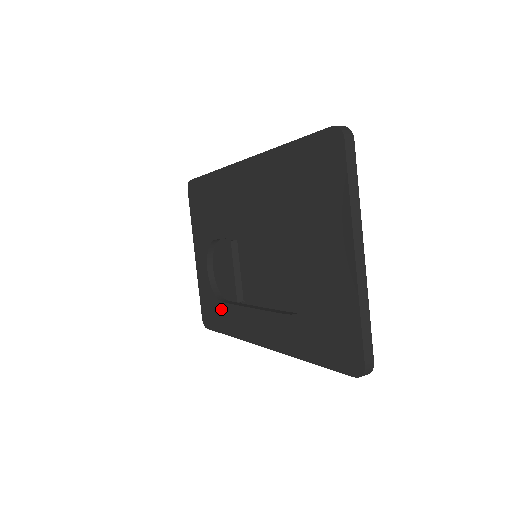
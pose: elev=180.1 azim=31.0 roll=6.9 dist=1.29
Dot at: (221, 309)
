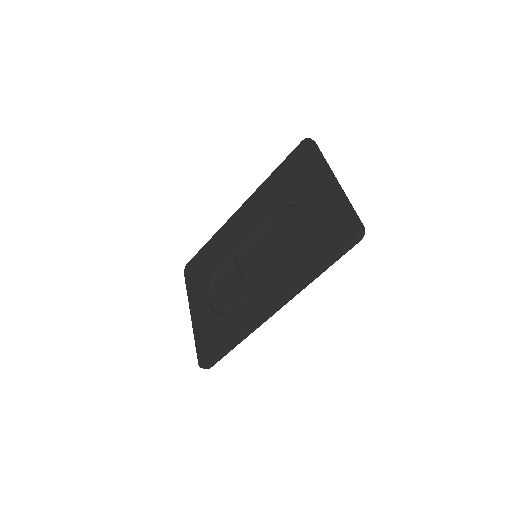
Dot at: (223, 328)
